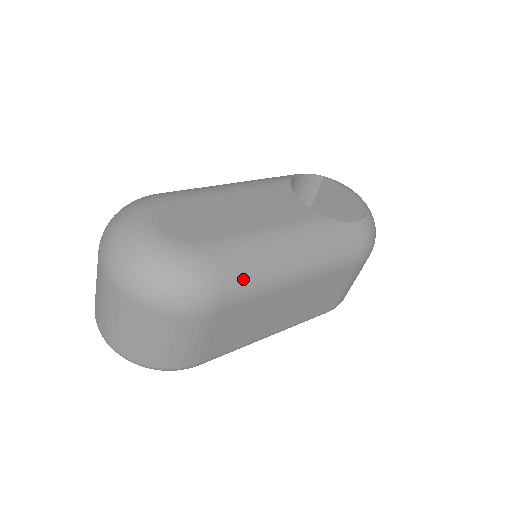
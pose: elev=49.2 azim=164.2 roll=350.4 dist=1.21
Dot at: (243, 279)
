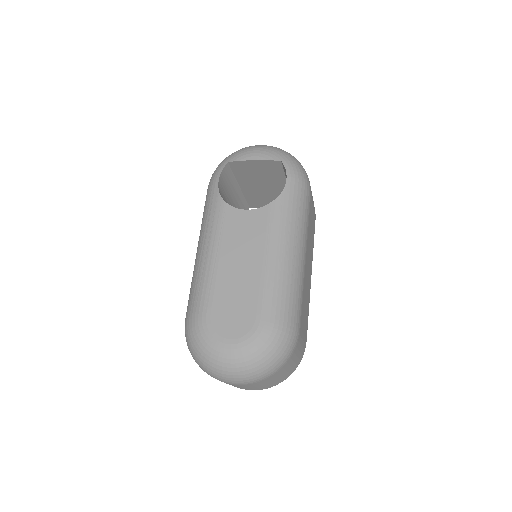
Dot at: (292, 303)
